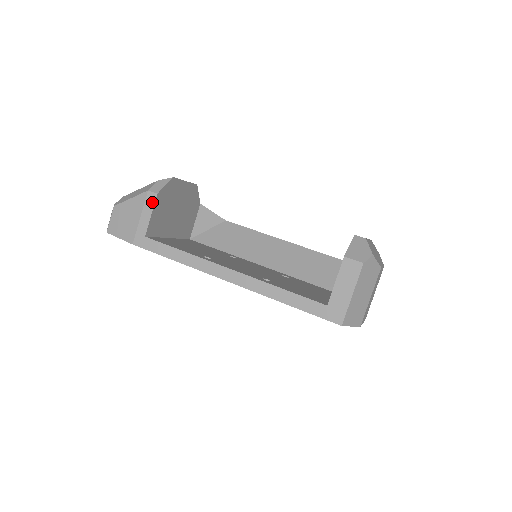
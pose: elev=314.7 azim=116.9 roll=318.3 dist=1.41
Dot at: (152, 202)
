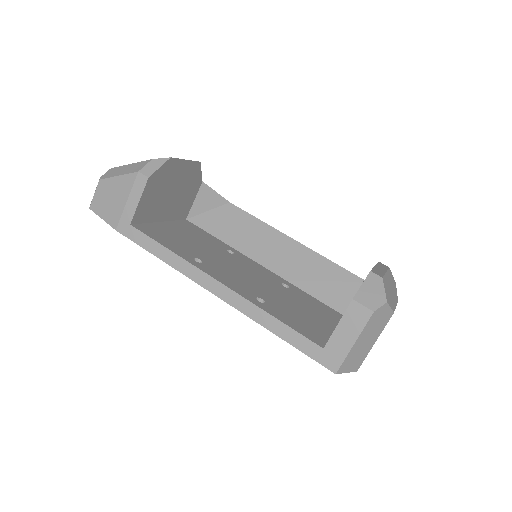
Dot at: (142, 186)
